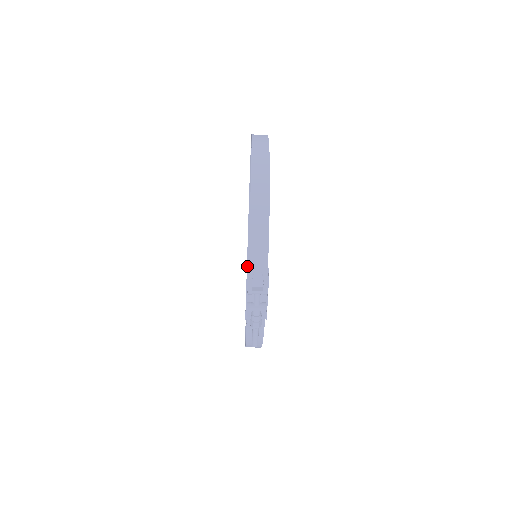
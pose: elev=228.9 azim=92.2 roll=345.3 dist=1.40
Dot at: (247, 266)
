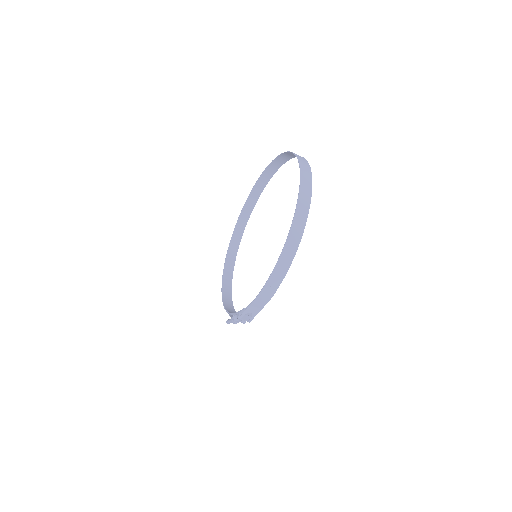
Dot at: (249, 196)
